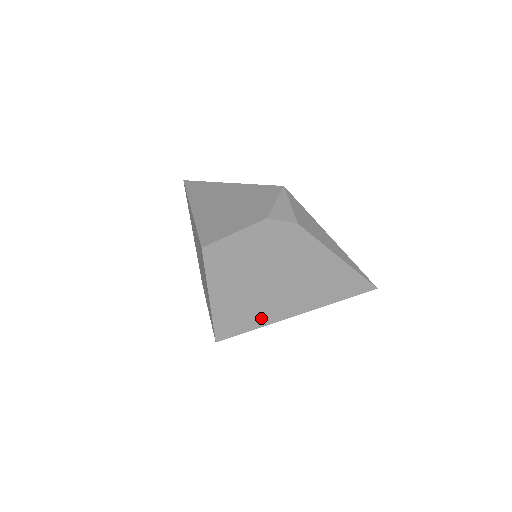
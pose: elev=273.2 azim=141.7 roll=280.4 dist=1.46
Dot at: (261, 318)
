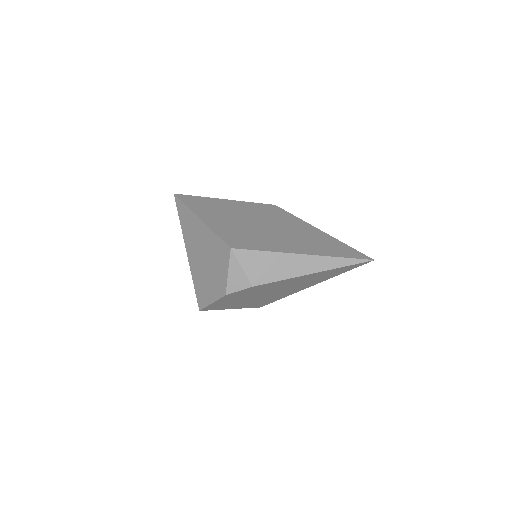
Dot at: (281, 297)
